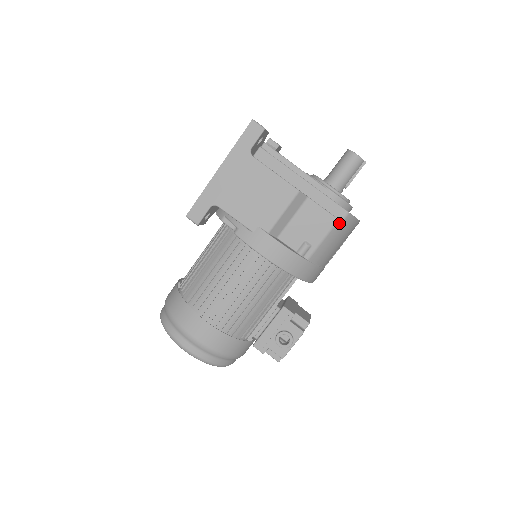
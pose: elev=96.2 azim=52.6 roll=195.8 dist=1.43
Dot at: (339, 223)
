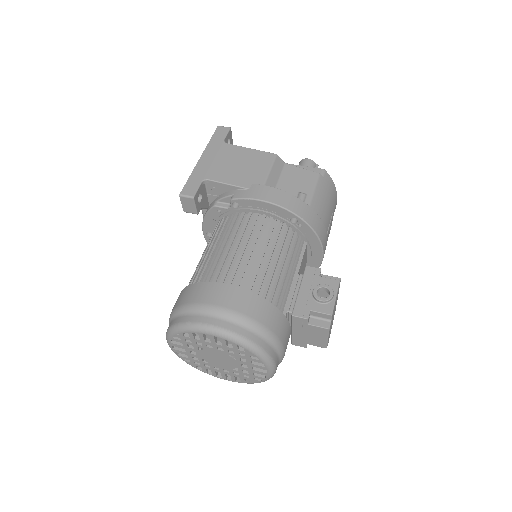
Dot at: (321, 177)
